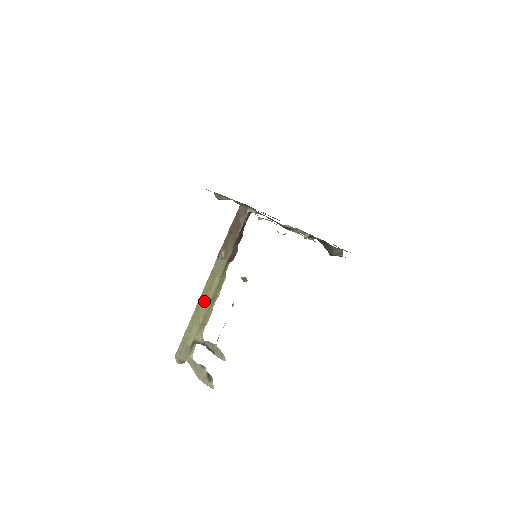
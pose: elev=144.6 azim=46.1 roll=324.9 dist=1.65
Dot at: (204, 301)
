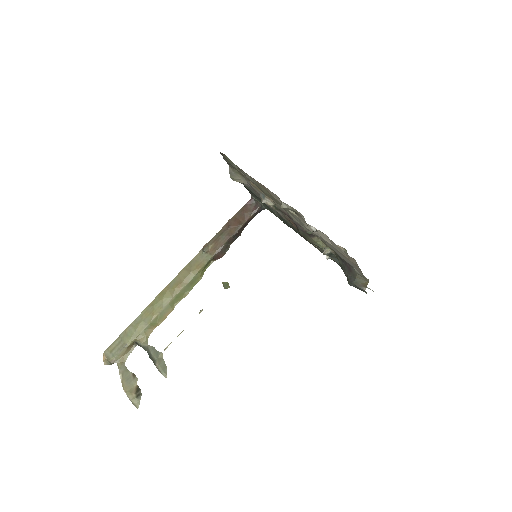
Dot at: (166, 296)
